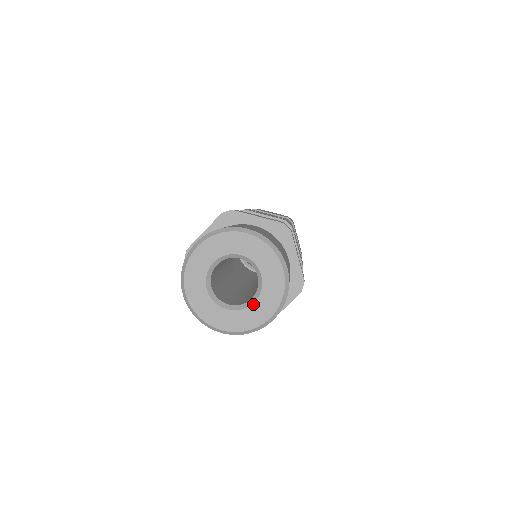
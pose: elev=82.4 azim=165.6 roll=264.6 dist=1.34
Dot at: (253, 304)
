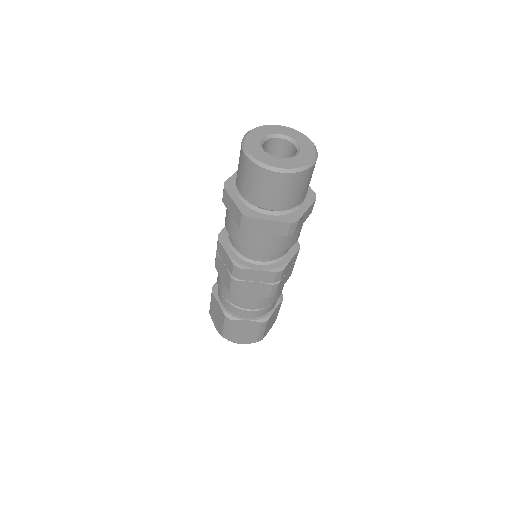
Dot at: (297, 155)
